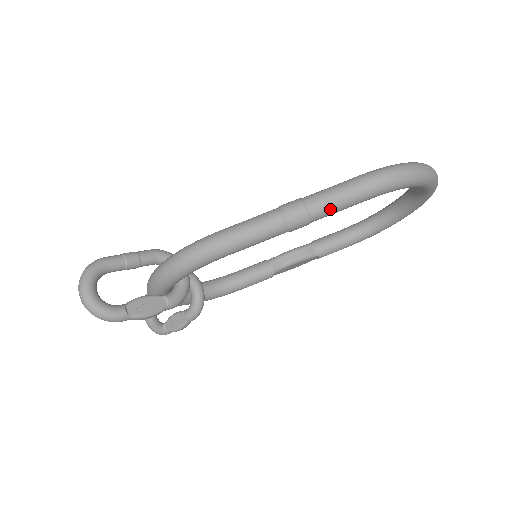
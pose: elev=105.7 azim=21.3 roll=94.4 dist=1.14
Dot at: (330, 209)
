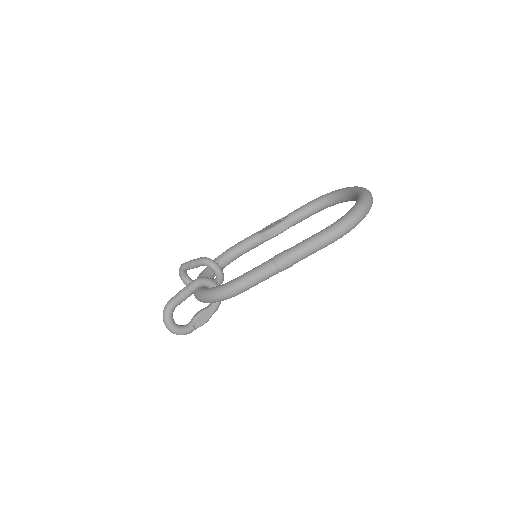
Dot at: occluded
